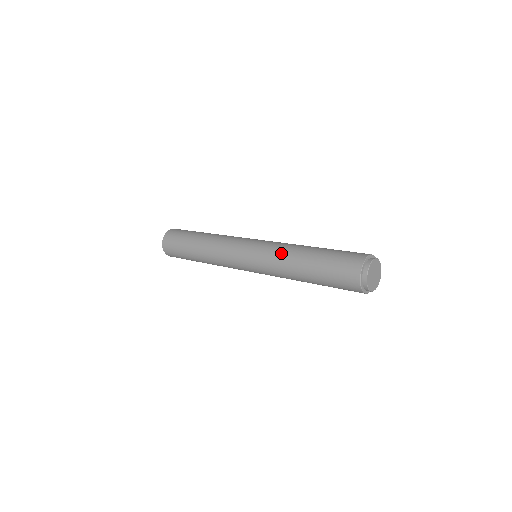
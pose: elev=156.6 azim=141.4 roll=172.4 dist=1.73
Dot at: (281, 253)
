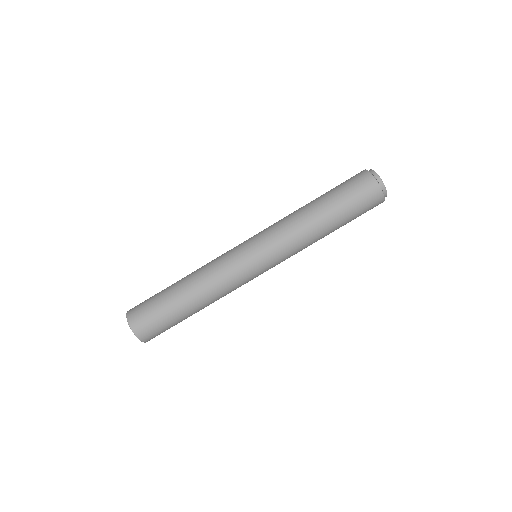
Dot at: (290, 222)
